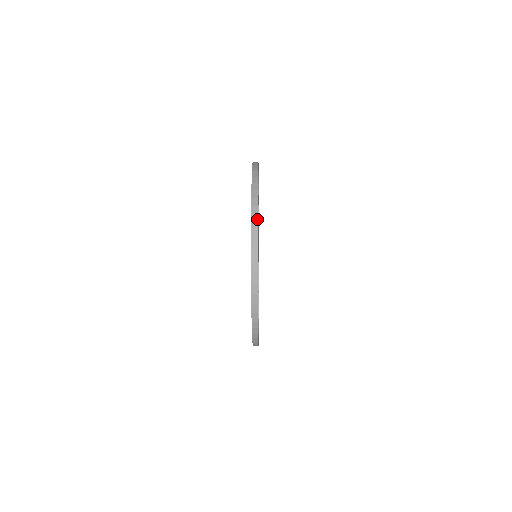
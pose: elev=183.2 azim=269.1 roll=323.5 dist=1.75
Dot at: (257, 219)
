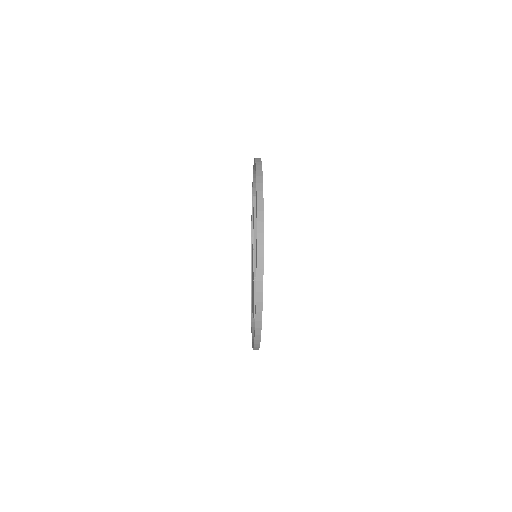
Dot at: (262, 171)
